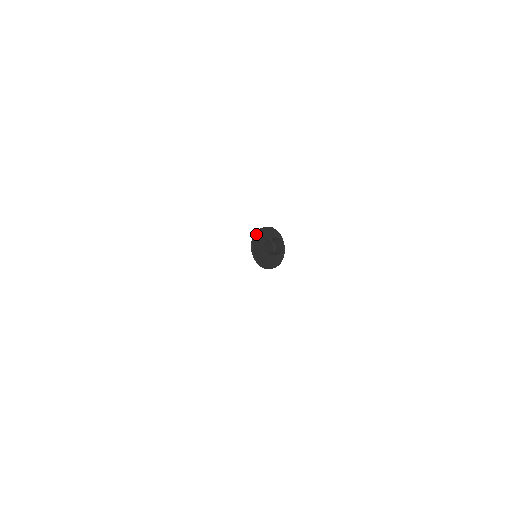
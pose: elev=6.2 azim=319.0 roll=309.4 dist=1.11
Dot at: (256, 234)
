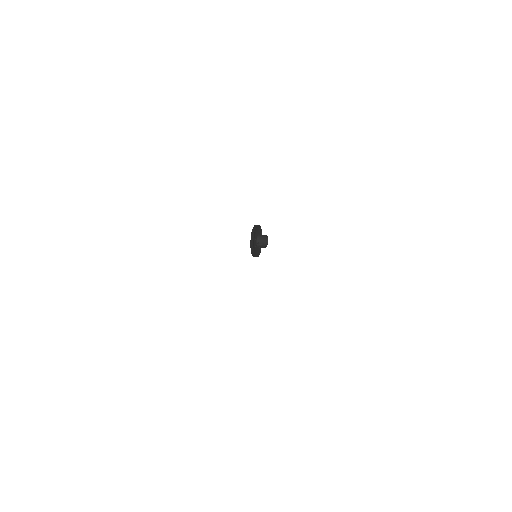
Dot at: occluded
